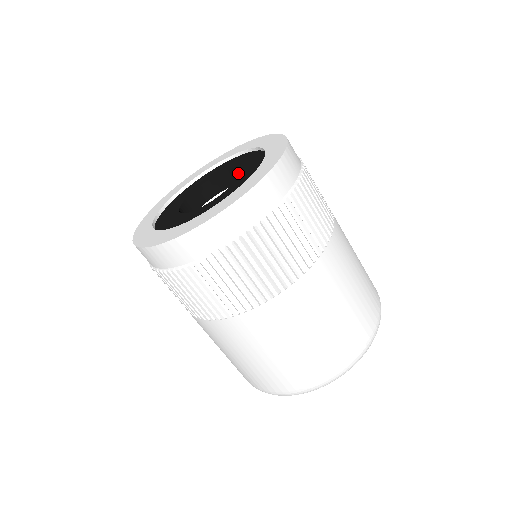
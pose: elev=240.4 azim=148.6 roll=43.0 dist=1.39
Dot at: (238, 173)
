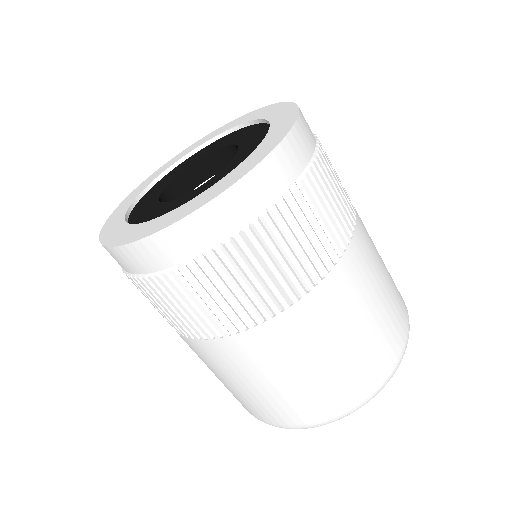
Dot at: (227, 154)
